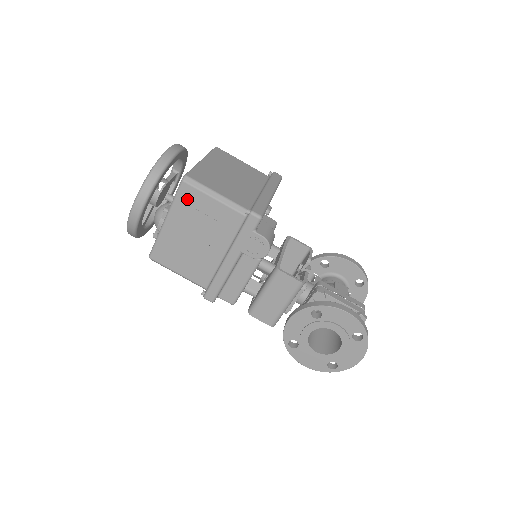
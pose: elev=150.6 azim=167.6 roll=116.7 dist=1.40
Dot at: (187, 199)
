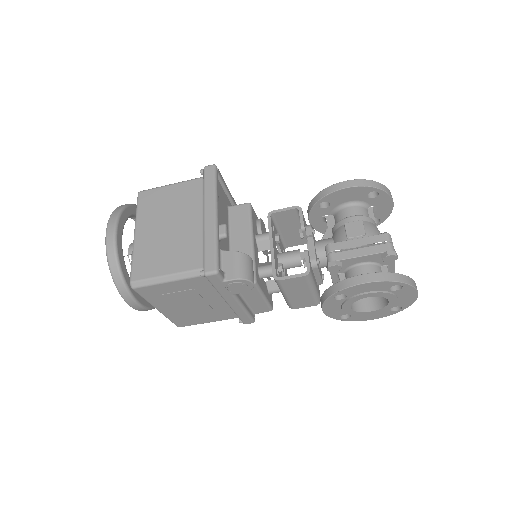
Dot at: (151, 294)
